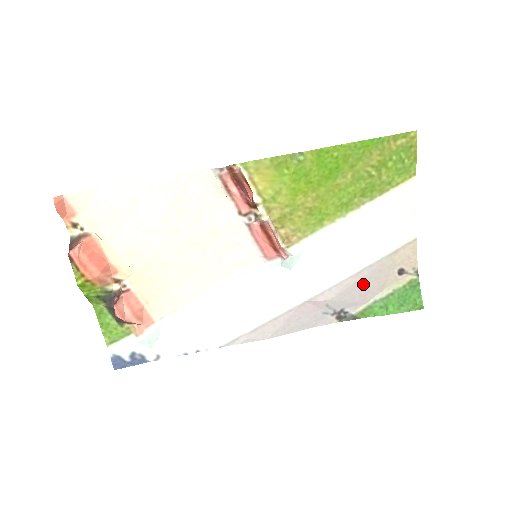
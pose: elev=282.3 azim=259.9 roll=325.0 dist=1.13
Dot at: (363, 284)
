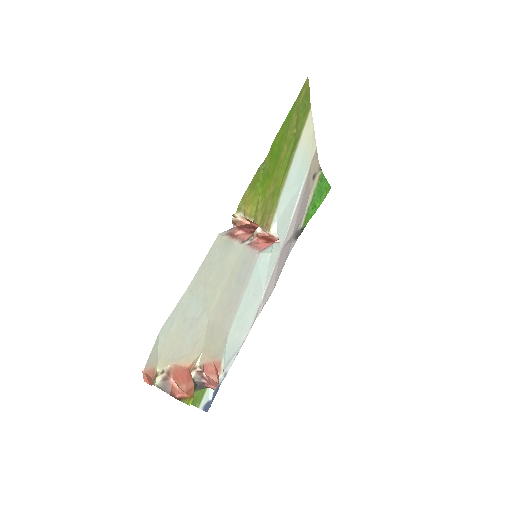
Dot at: (302, 205)
